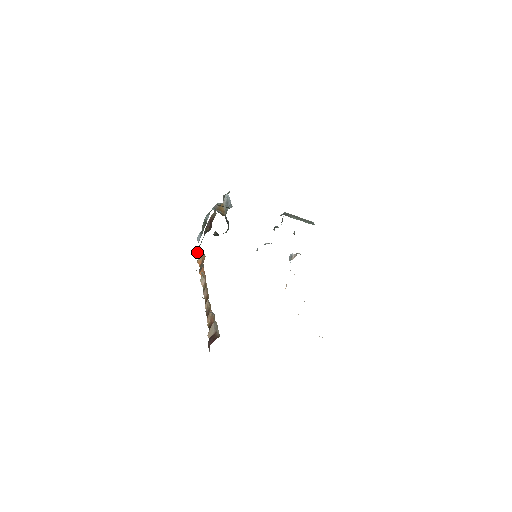
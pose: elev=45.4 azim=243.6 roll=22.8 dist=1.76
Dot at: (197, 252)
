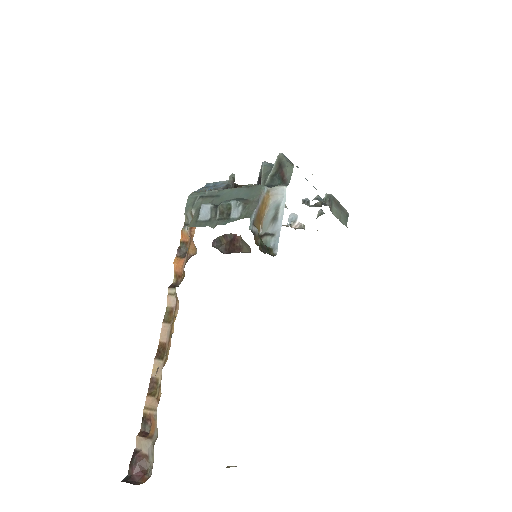
Dot at: occluded
